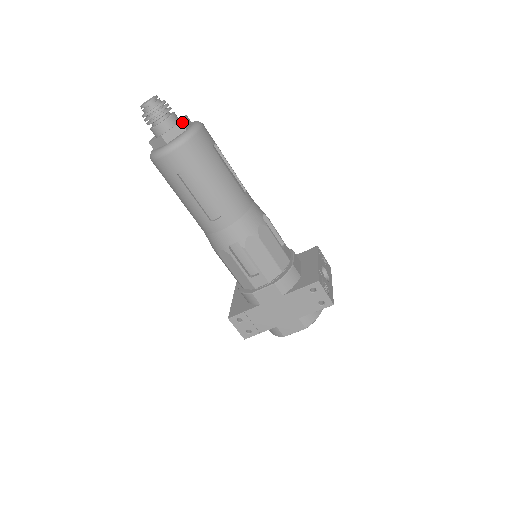
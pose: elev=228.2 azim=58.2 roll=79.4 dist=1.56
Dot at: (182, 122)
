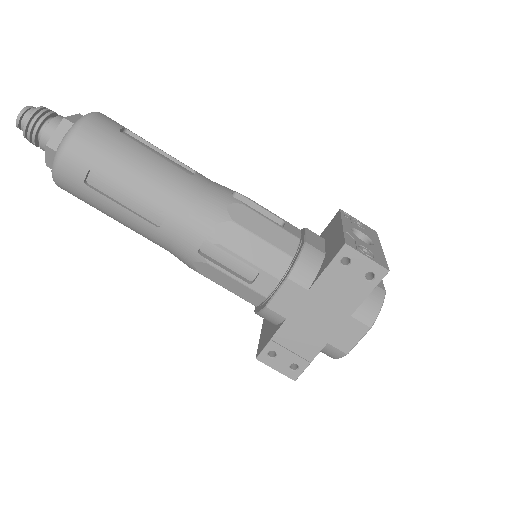
Dot at: (67, 118)
